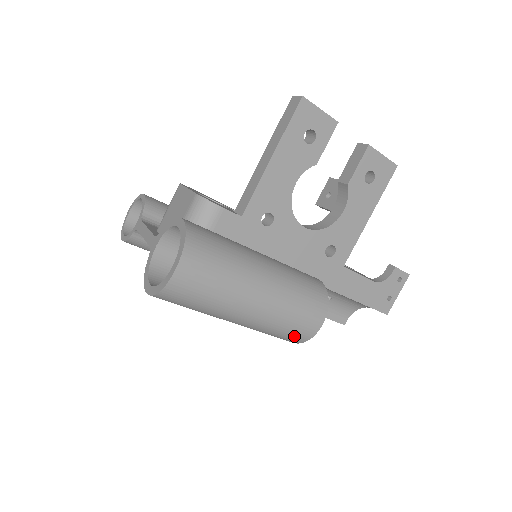
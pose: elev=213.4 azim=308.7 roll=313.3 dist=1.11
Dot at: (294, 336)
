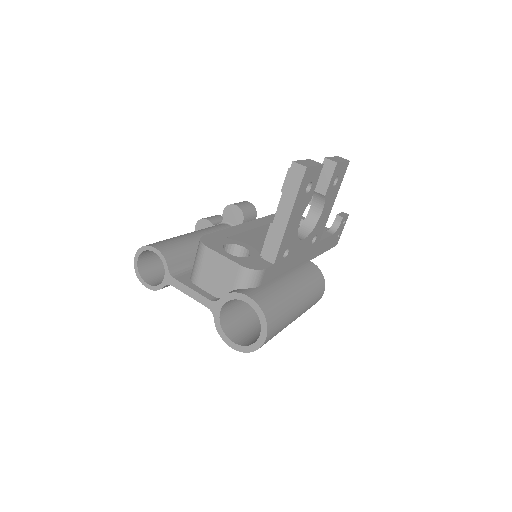
Dot at: occluded
